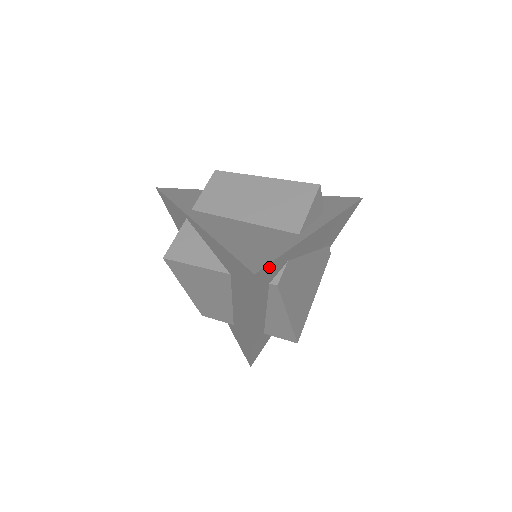
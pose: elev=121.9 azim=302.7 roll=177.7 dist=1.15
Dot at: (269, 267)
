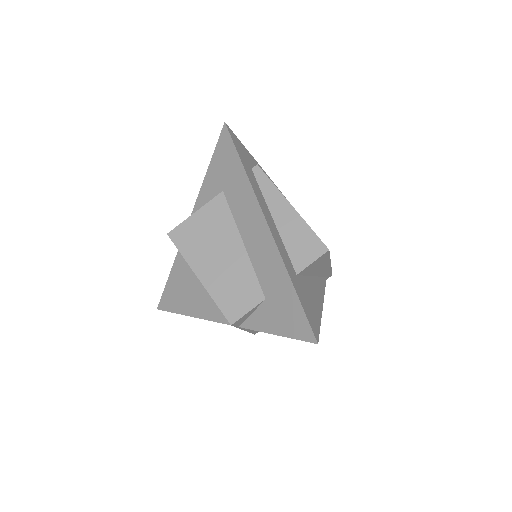
Dot at: (239, 143)
